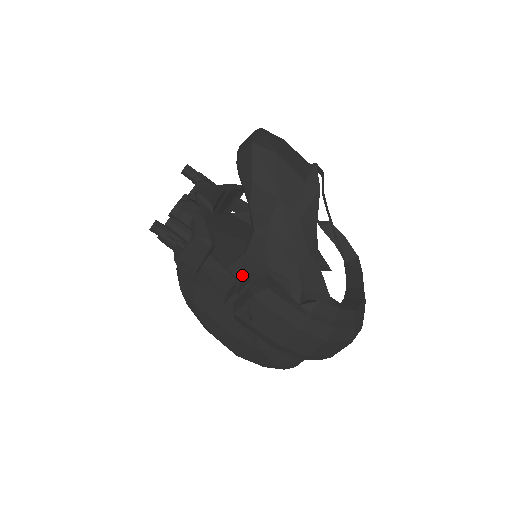
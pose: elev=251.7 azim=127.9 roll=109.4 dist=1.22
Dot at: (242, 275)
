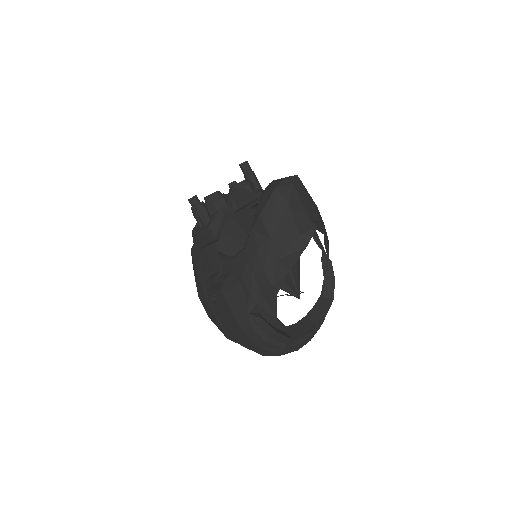
Dot at: (226, 270)
